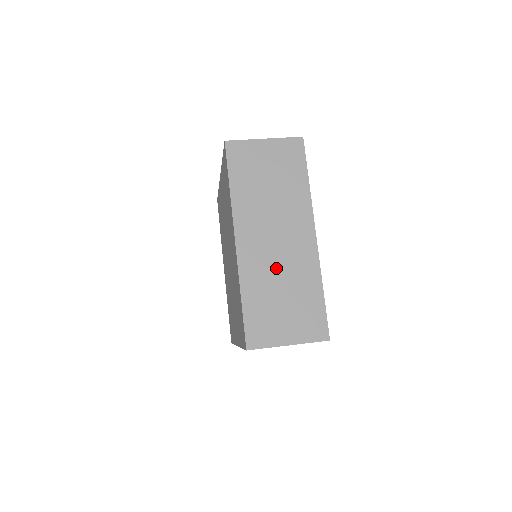
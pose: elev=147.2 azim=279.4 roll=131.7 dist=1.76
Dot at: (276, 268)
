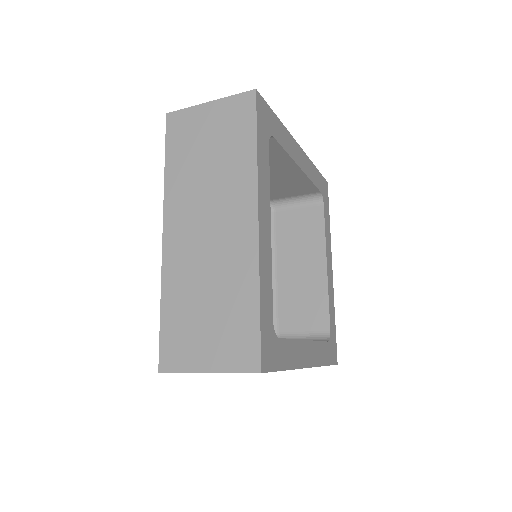
Dot at: occluded
